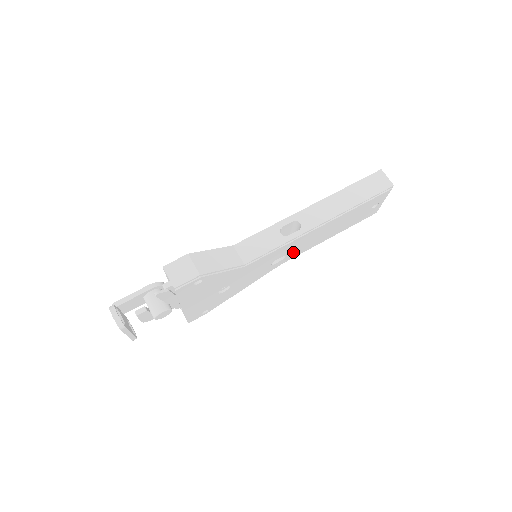
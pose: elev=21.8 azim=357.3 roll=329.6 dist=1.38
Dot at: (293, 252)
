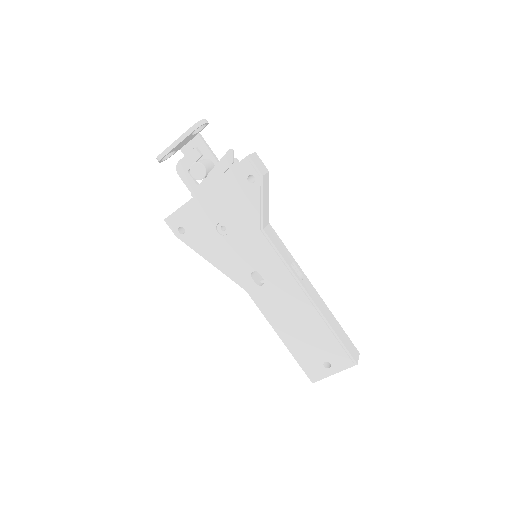
Dot at: (267, 292)
